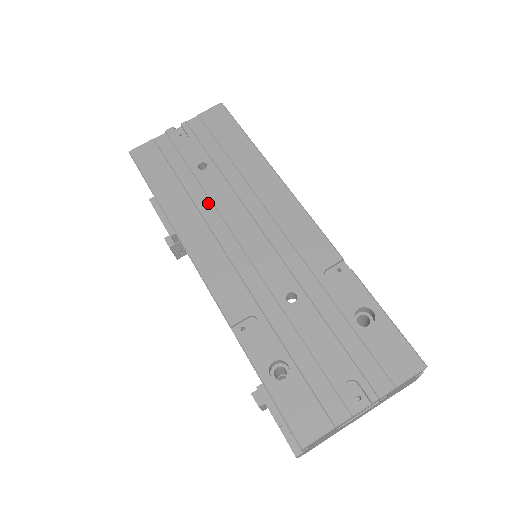
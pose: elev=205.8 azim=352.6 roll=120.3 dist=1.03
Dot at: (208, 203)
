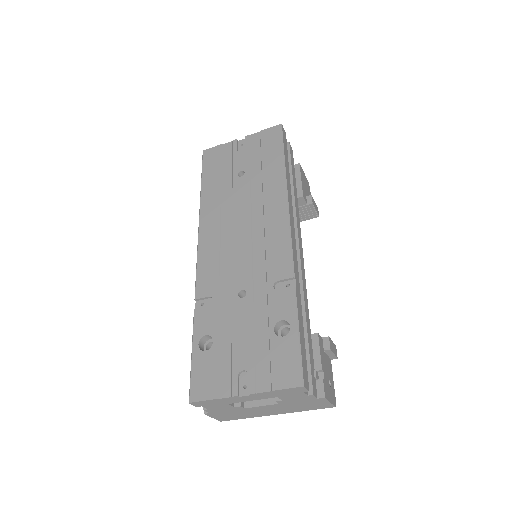
Dot at: (230, 203)
